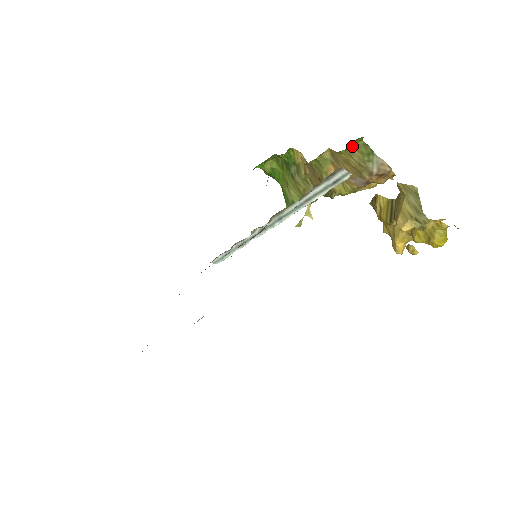
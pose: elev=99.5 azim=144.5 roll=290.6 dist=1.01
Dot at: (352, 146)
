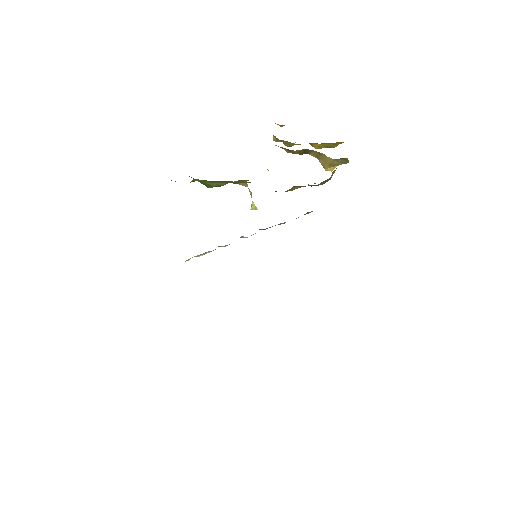
Dot at: (321, 183)
